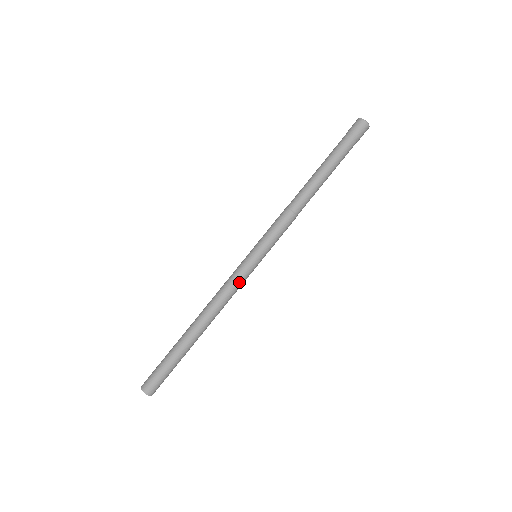
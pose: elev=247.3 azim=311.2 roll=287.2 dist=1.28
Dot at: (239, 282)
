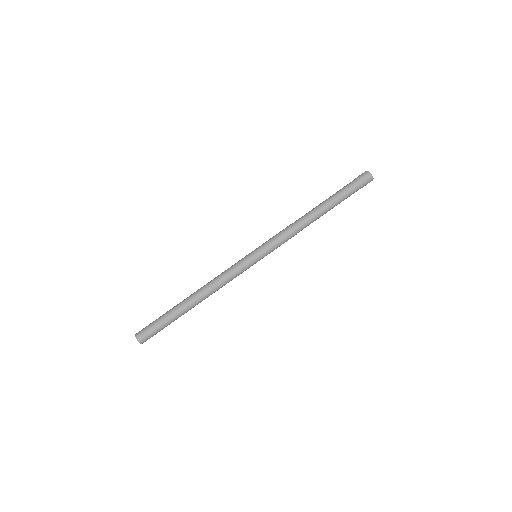
Dot at: (235, 270)
